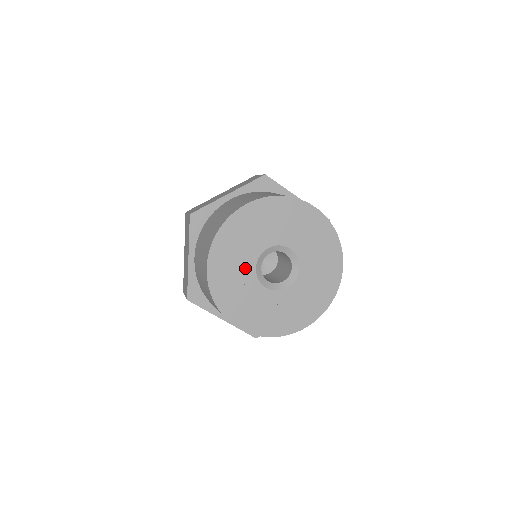
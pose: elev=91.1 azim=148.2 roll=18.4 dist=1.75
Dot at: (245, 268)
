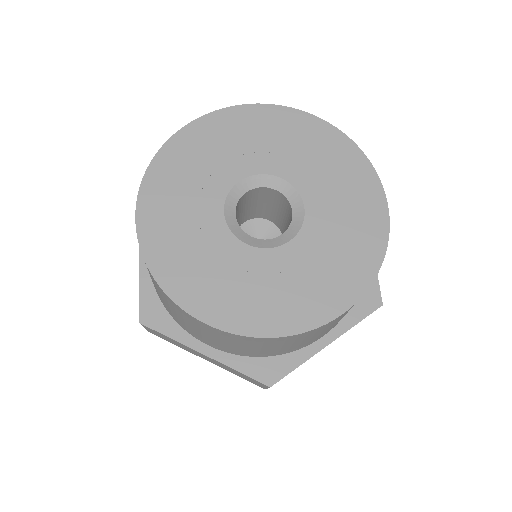
Dot at: (231, 166)
